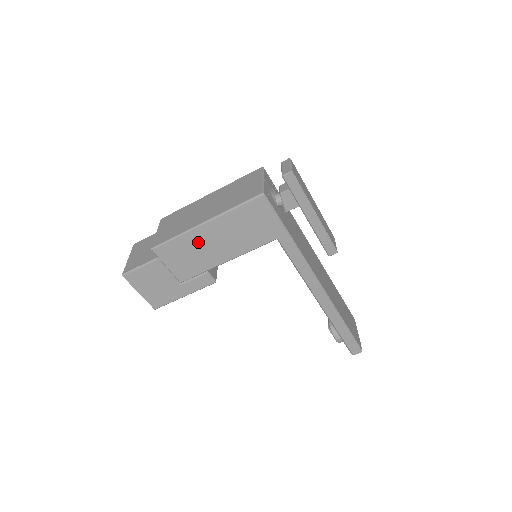
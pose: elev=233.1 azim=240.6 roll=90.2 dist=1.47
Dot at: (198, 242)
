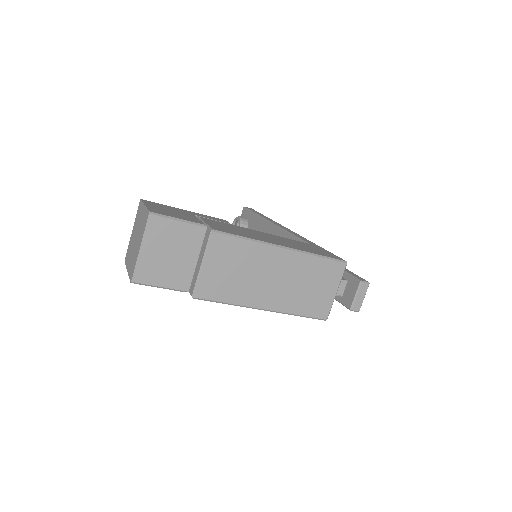
Dot at: occluded
